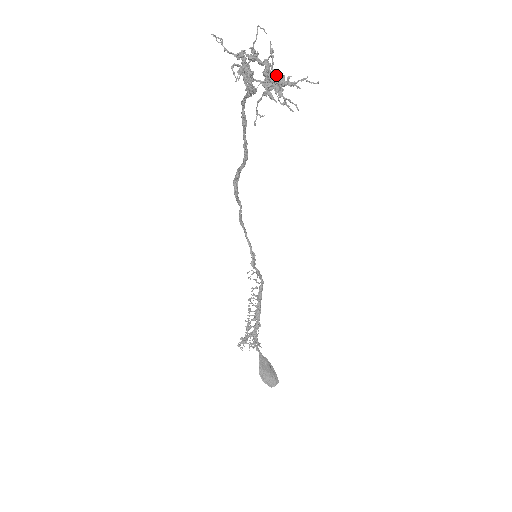
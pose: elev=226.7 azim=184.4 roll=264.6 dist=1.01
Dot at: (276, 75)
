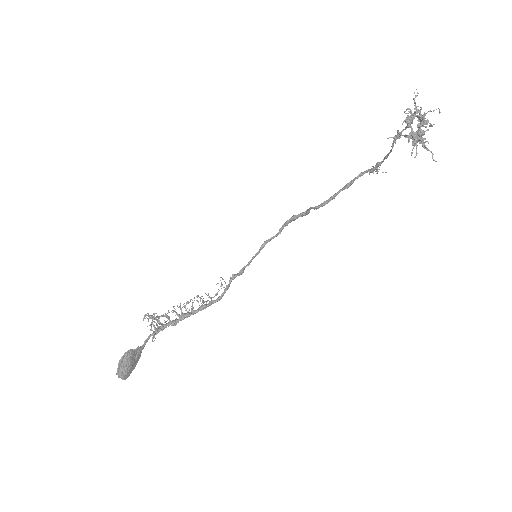
Dot at: (424, 132)
